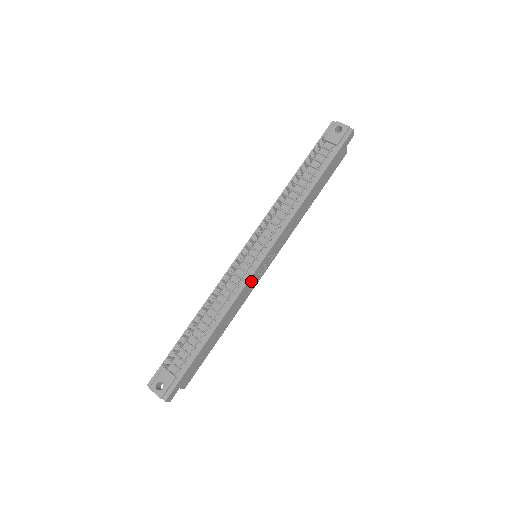
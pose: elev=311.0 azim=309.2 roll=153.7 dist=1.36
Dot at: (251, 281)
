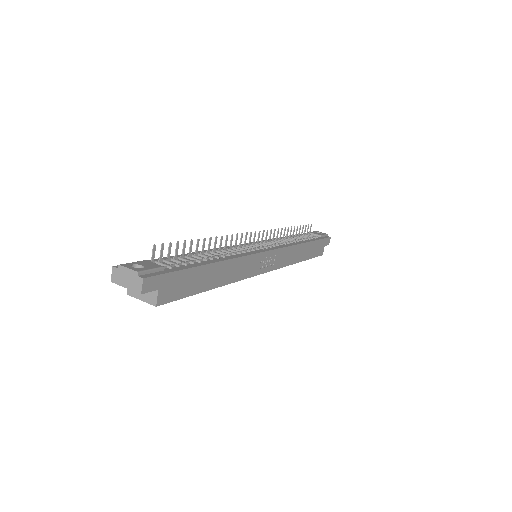
Dot at: (255, 260)
